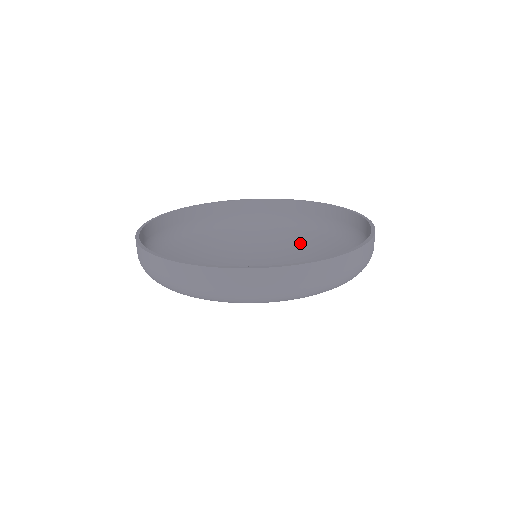
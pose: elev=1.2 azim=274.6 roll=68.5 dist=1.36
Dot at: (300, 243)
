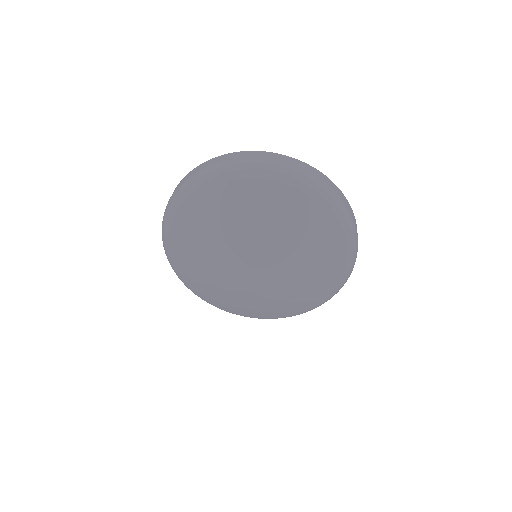
Dot at: (312, 292)
